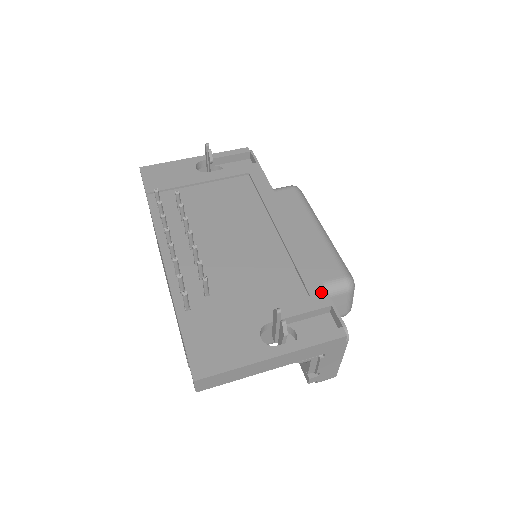
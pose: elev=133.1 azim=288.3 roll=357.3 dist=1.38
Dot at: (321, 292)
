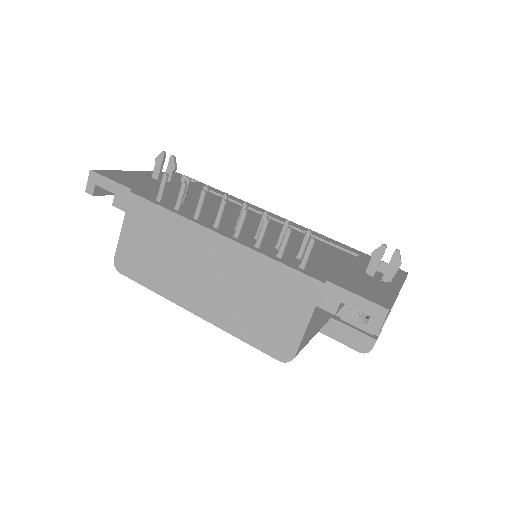
Dot at: (361, 253)
